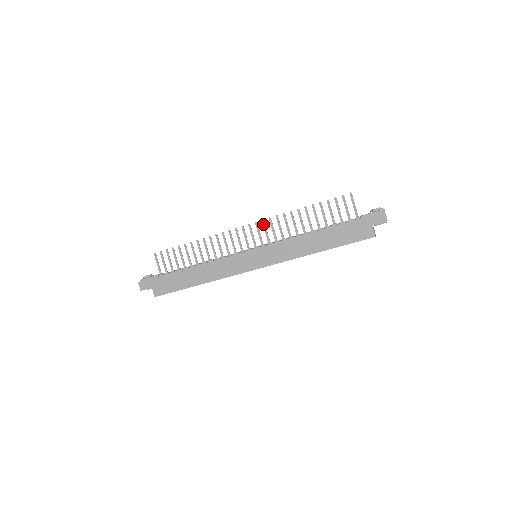
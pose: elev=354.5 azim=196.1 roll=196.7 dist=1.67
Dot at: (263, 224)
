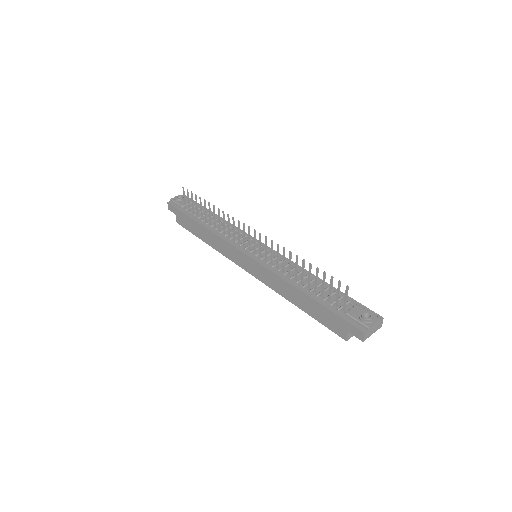
Dot at: (265, 240)
